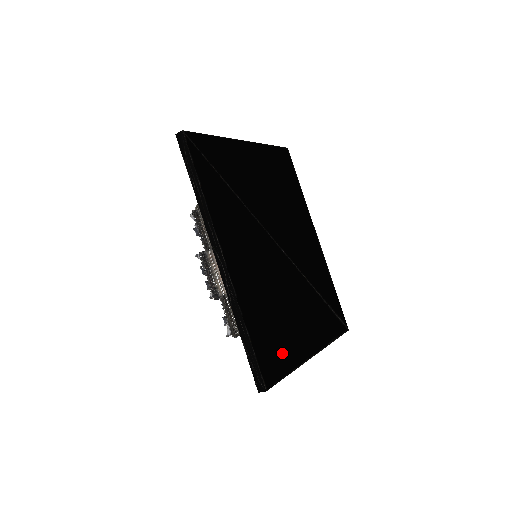
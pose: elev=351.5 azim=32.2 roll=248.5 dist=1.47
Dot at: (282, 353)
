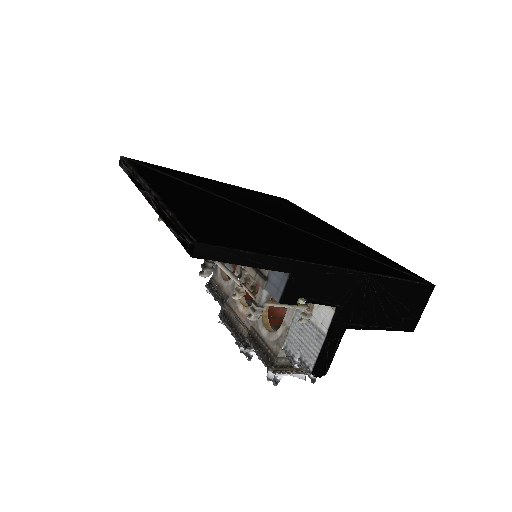
Dot at: (247, 242)
